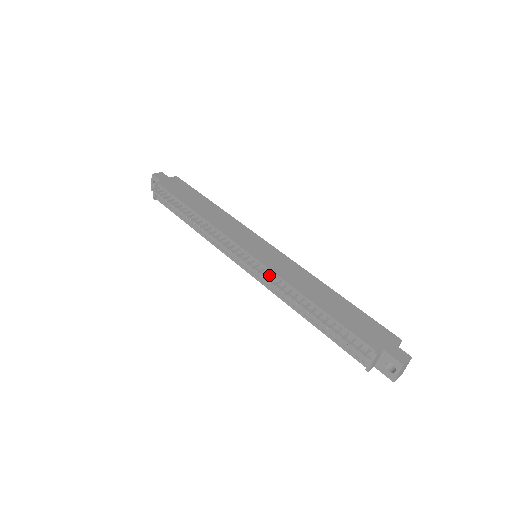
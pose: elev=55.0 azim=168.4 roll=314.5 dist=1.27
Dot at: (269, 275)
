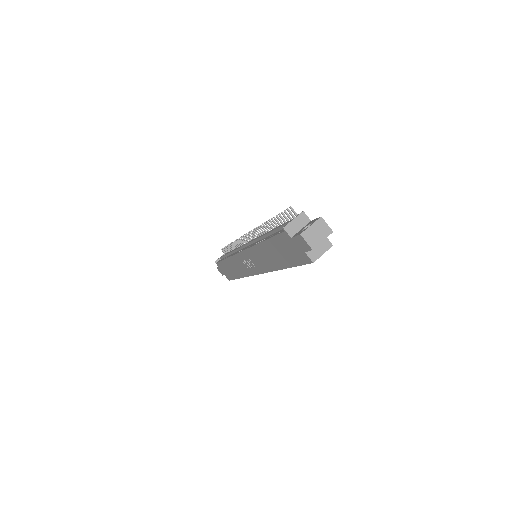
Dot at: occluded
